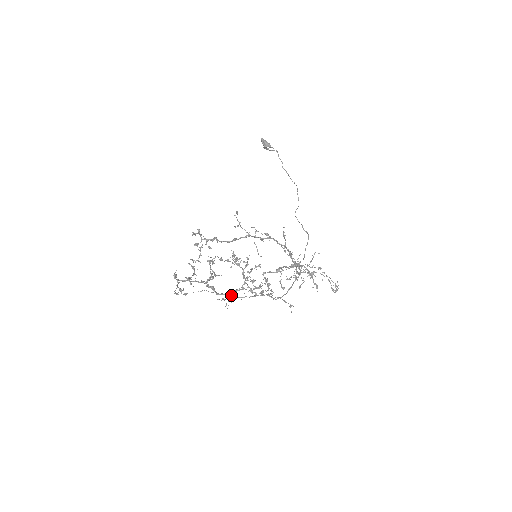
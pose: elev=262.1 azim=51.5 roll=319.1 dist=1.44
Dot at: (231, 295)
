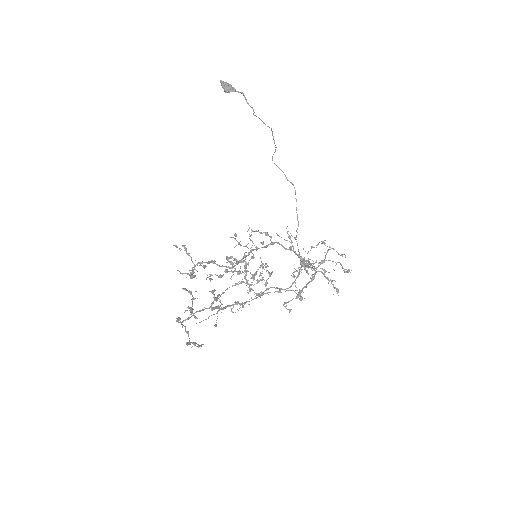
Dot at: occluded
